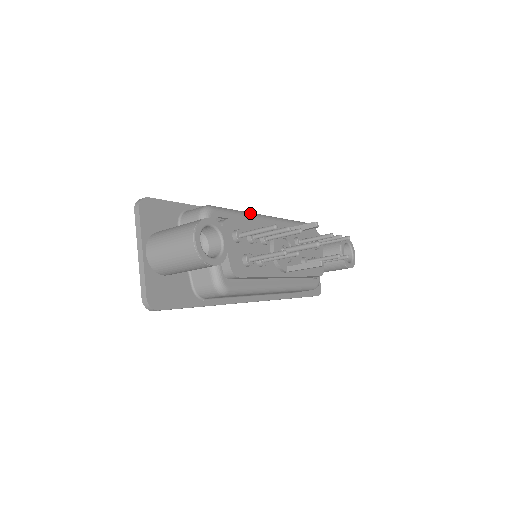
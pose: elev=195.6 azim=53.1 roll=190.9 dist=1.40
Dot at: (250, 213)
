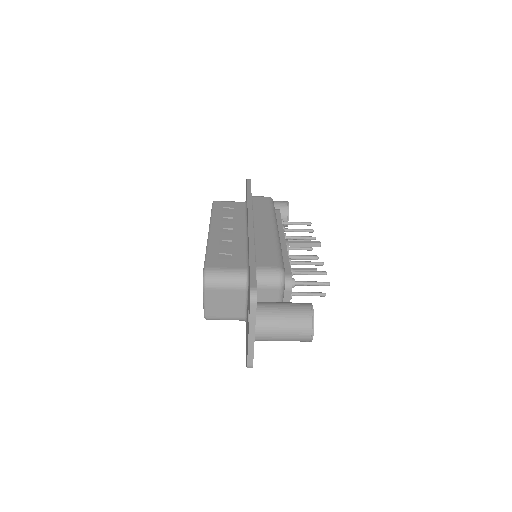
Dot at: (279, 242)
